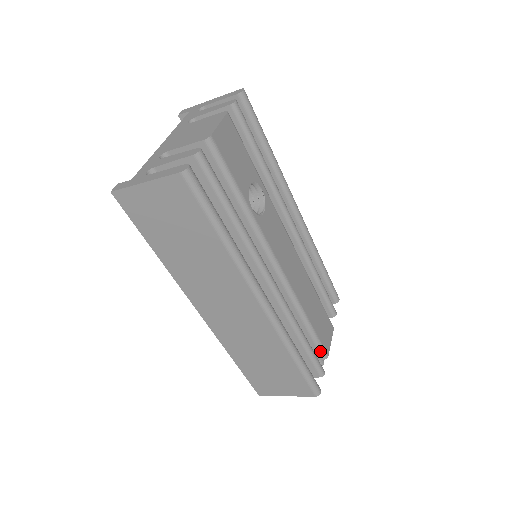
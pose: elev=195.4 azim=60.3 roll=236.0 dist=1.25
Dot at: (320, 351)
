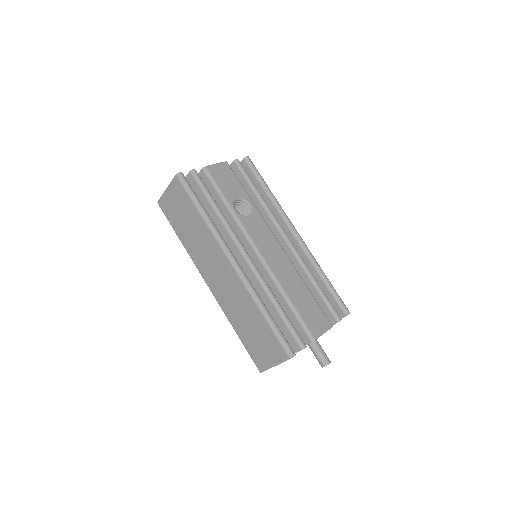
Dot at: (306, 332)
